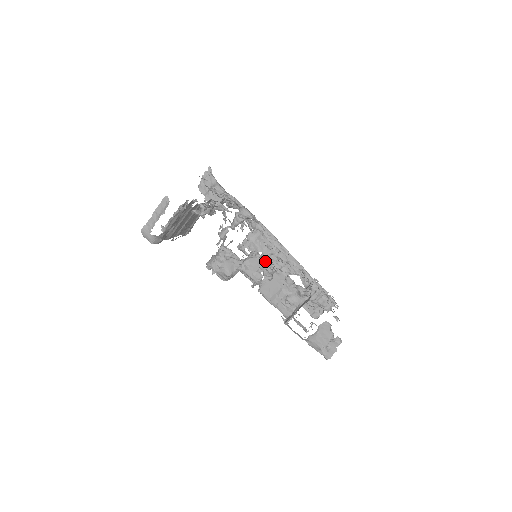
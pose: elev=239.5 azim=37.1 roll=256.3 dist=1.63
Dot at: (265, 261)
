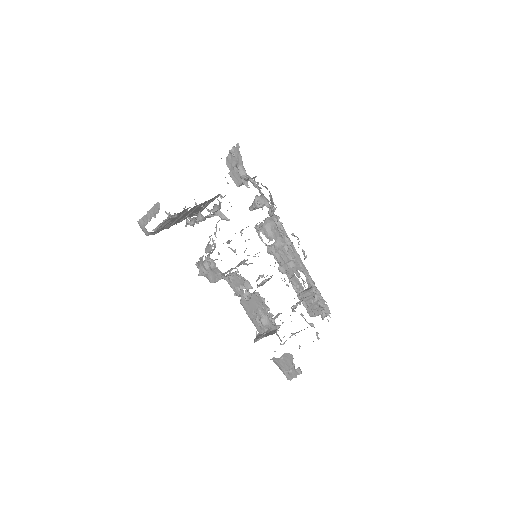
Dot at: (246, 282)
